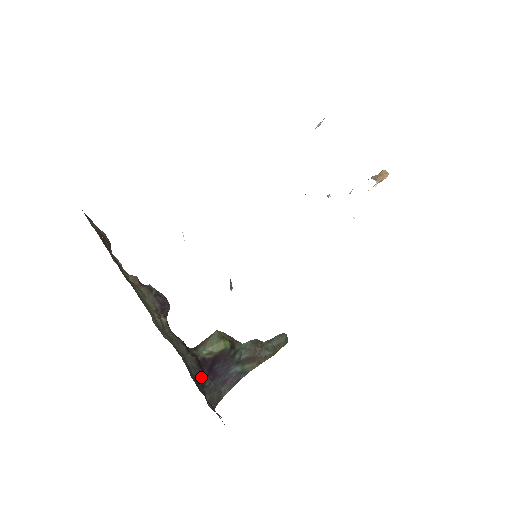
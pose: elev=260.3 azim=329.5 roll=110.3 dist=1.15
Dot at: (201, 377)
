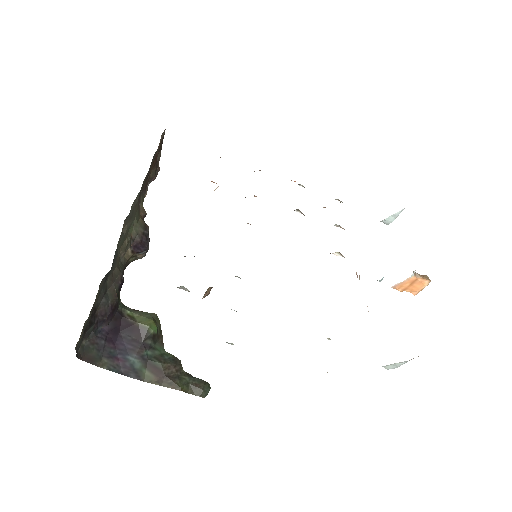
Dot at: (103, 318)
